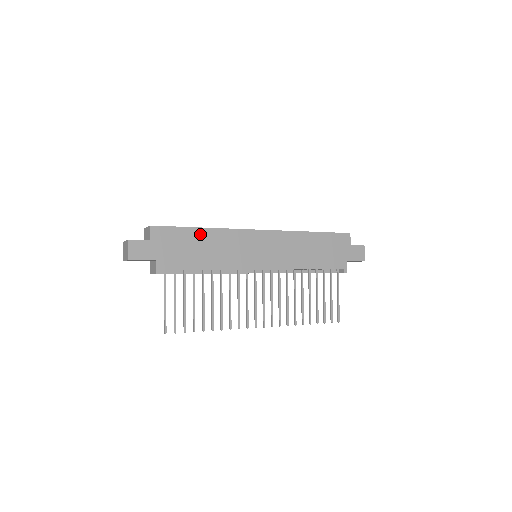
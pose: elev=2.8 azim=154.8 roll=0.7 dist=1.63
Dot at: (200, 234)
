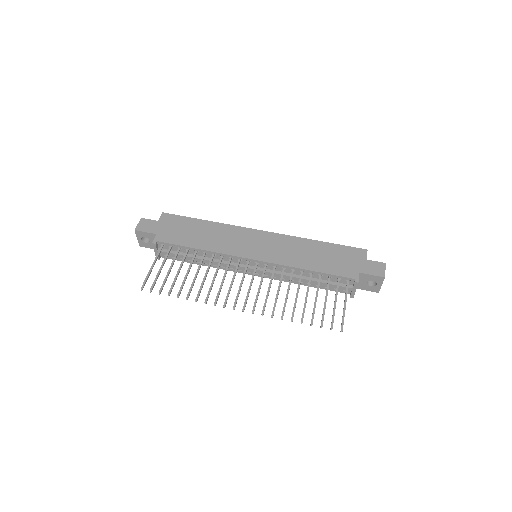
Dot at: (202, 224)
